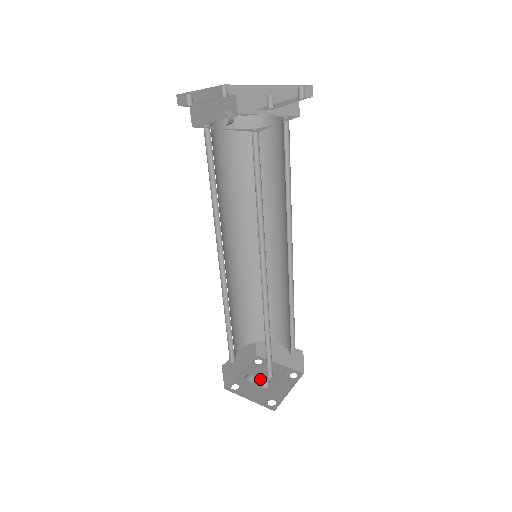
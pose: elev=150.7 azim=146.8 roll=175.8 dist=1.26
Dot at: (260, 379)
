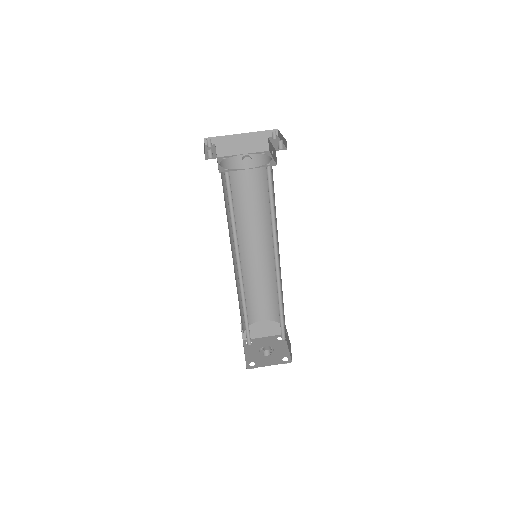
Dot at: (265, 350)
